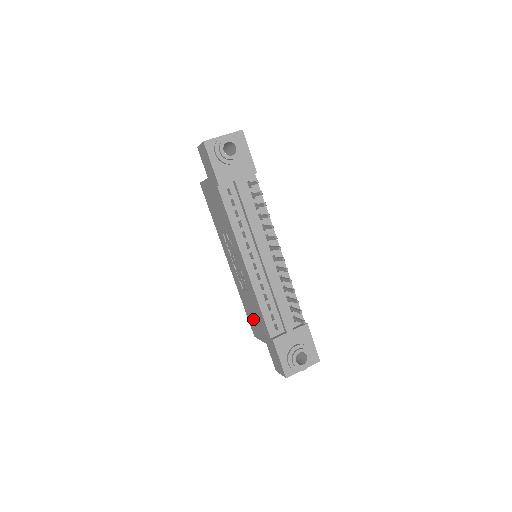
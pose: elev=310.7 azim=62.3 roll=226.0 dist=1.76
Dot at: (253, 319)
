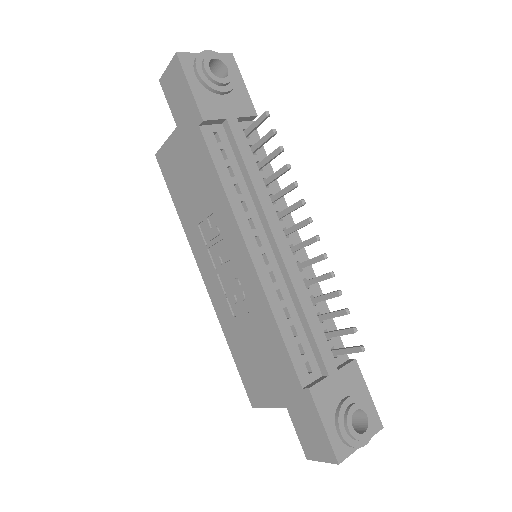
Dot at: (255, 369)
